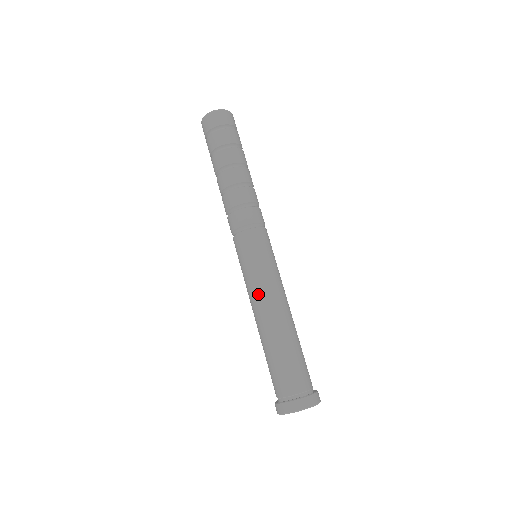
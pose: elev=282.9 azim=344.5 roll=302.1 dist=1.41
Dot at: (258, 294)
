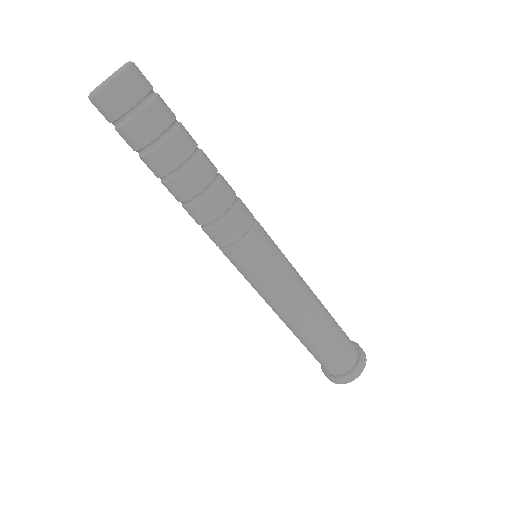
Dot at: (269, 305)
